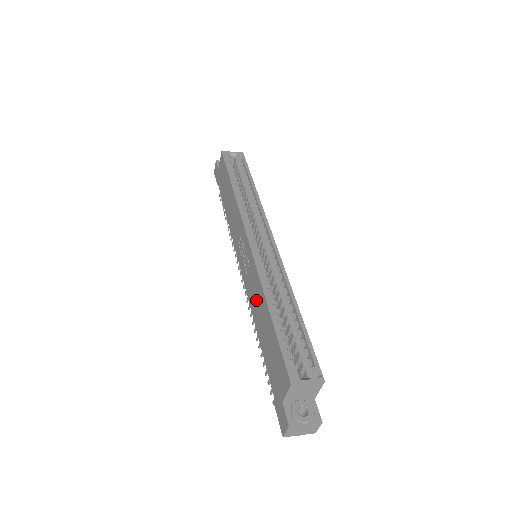
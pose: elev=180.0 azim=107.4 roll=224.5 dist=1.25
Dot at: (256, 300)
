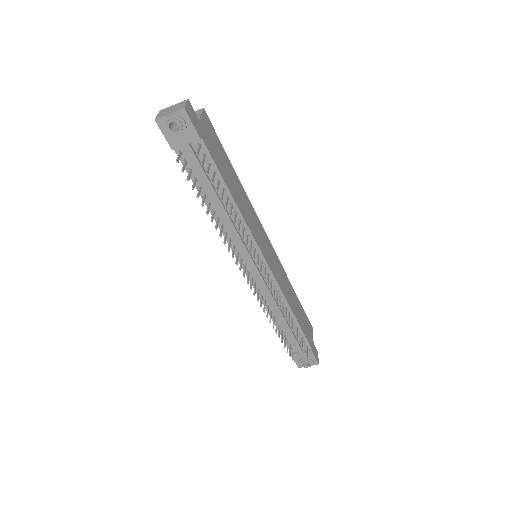
Dot at: occluded
